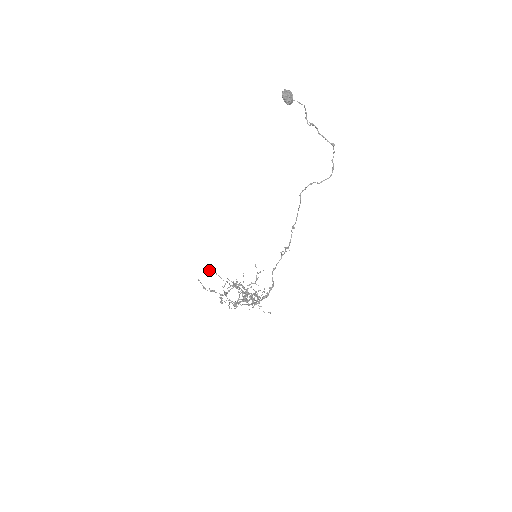
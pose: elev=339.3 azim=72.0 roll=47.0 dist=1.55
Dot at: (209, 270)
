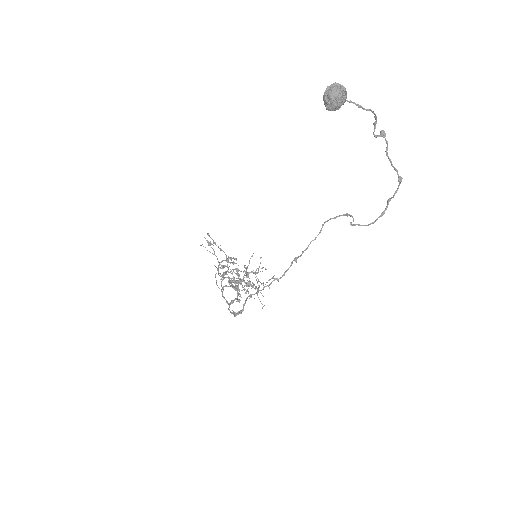
Dot at: occluded
